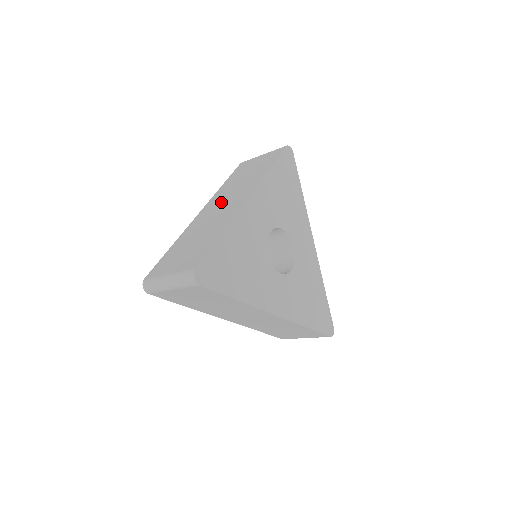
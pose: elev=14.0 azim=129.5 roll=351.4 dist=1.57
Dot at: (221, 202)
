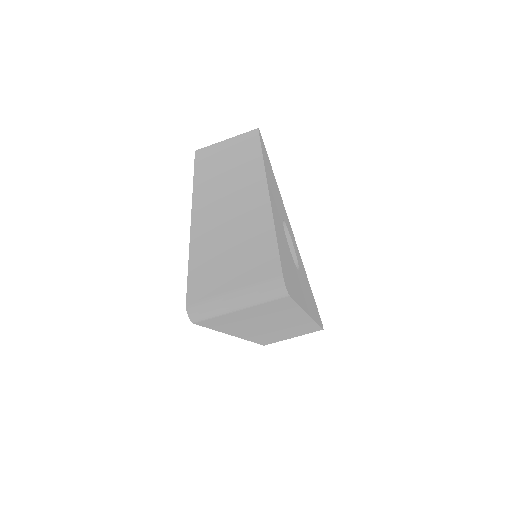
Dot at: (221, 196)
